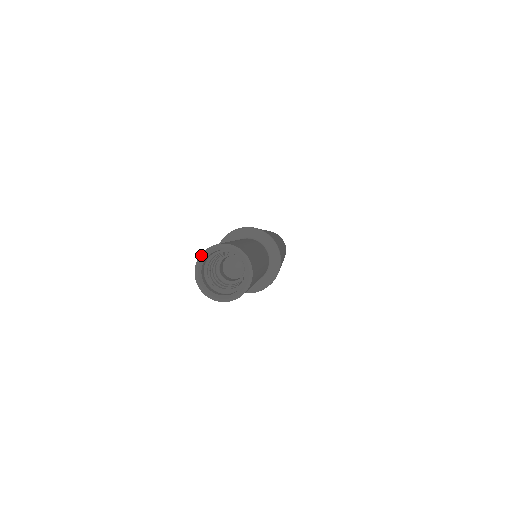
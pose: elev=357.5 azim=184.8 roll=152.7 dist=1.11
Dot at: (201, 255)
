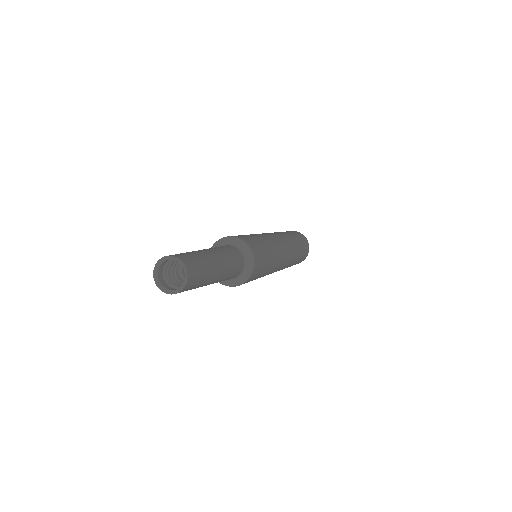
Dot at: (155, 267)
